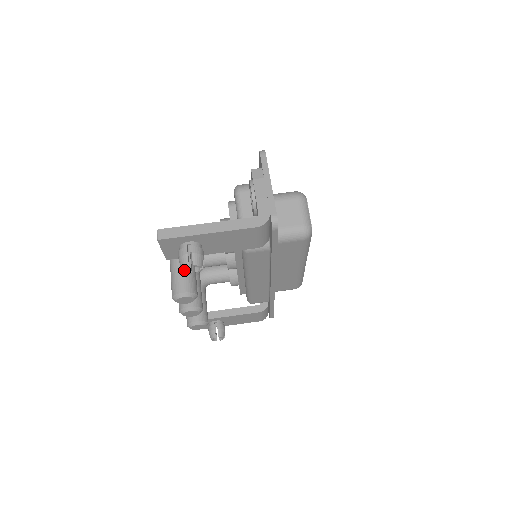
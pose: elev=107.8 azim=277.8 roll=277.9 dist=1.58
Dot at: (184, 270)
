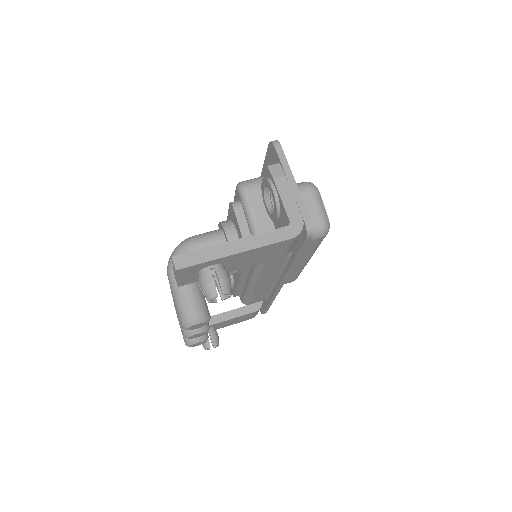
Dot at: (209, 300)
